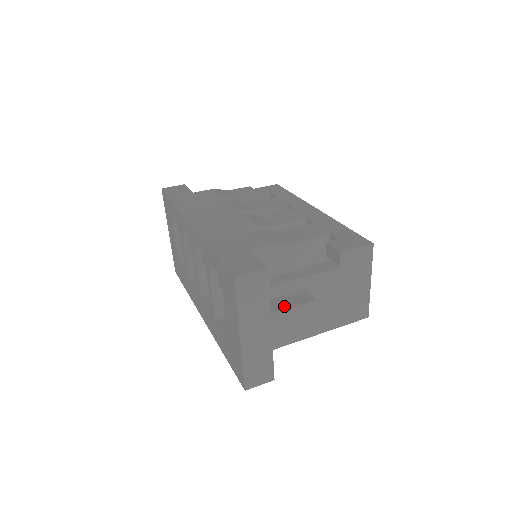
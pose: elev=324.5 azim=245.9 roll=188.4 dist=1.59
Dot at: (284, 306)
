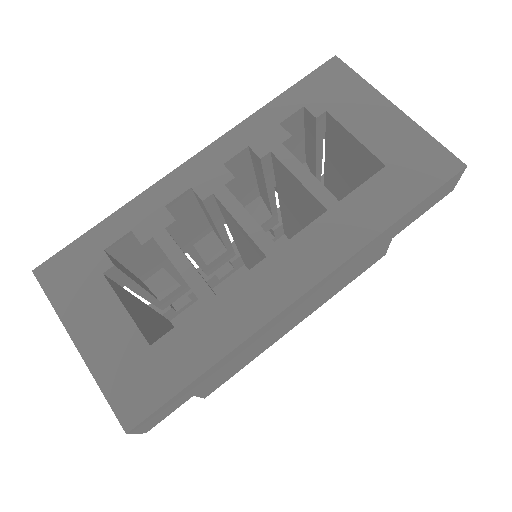
Dot at: occluded
